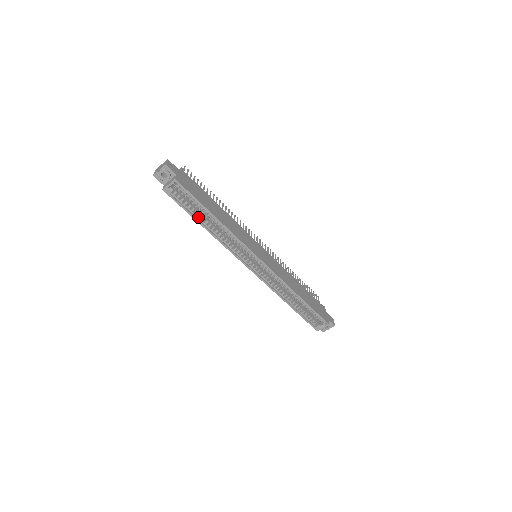
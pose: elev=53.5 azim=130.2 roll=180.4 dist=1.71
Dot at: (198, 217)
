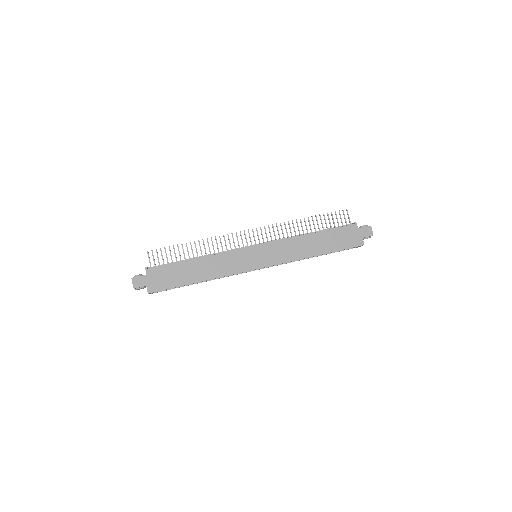
Dot at: occluded
